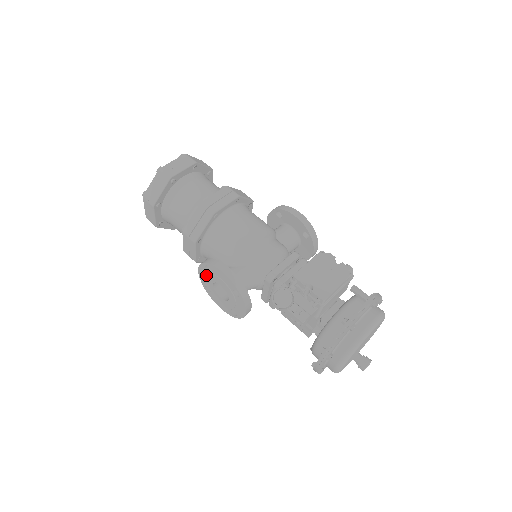
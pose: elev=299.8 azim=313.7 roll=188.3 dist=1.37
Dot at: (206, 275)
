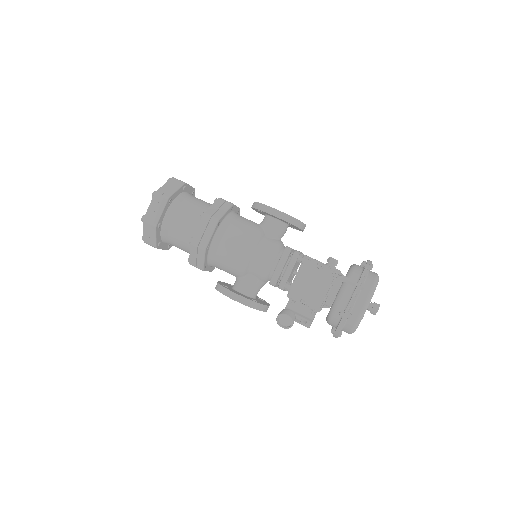
Dot at: occluded
